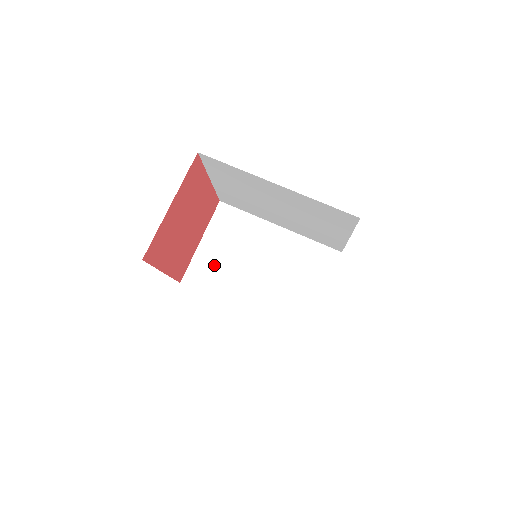
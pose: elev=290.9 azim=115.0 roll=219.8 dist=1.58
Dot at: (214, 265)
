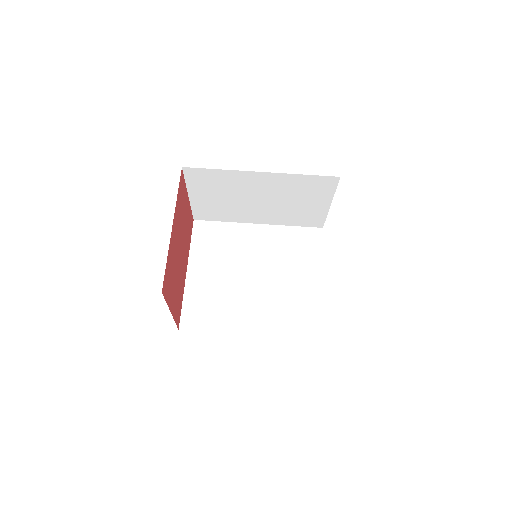
Dot at: (214, 206)
